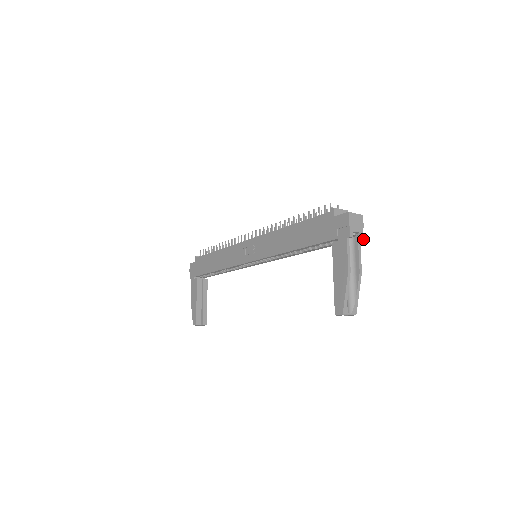
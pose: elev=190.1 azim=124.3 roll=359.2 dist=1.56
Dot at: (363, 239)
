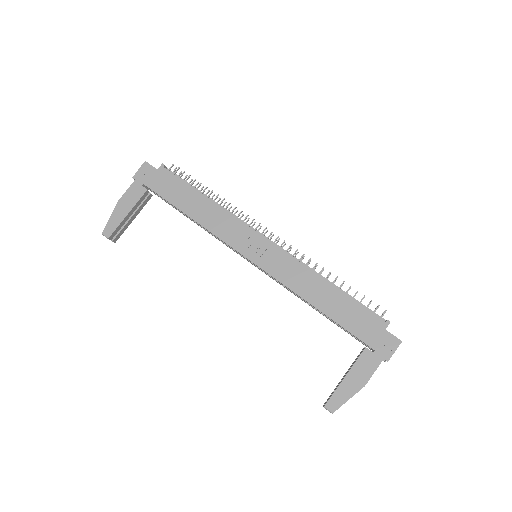
Dot at: (385, 361)
